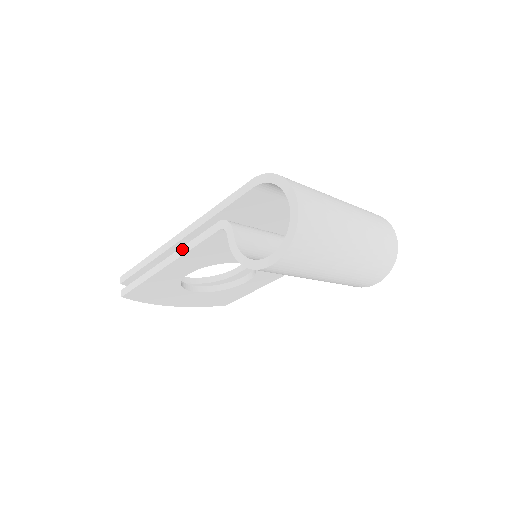
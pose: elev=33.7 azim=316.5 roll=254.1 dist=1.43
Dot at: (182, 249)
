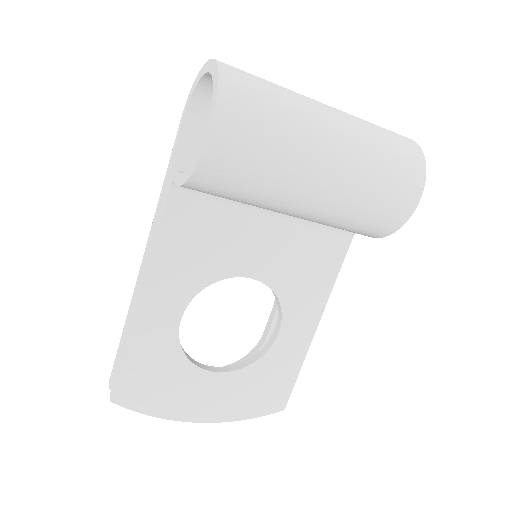
Dot at: (147, 261)
